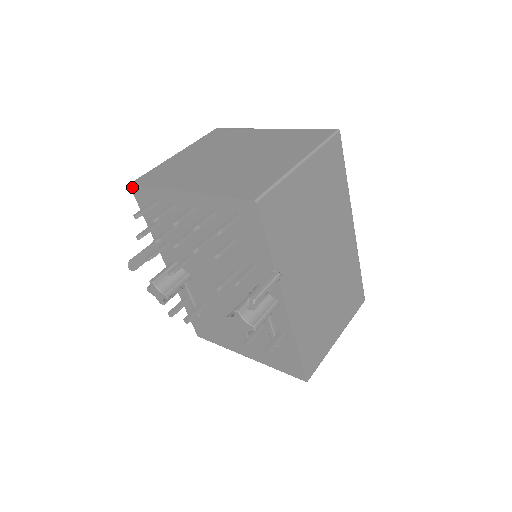
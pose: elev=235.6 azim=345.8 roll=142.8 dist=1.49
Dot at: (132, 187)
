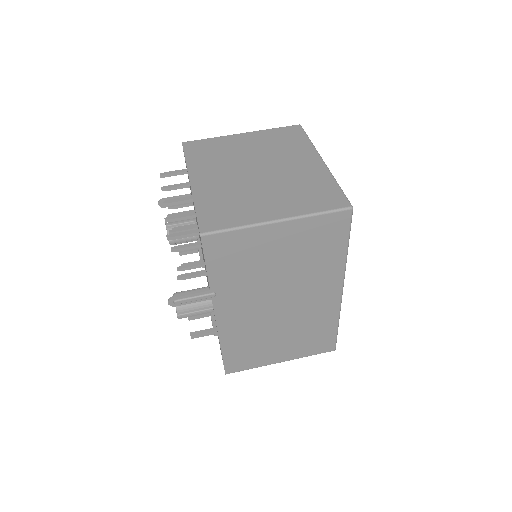
Dot at: occluded
